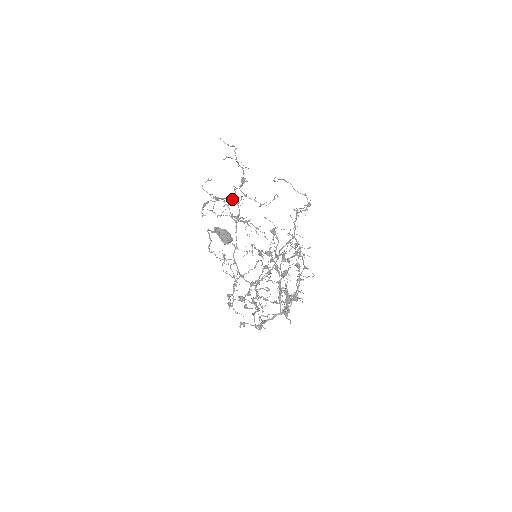
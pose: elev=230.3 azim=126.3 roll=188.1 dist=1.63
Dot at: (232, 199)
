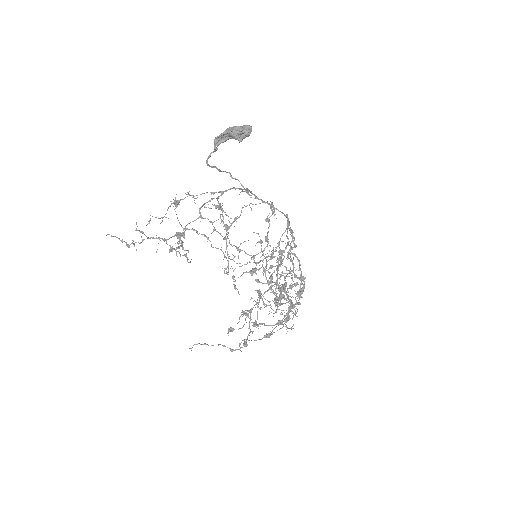
Dot at: (187, 258)
